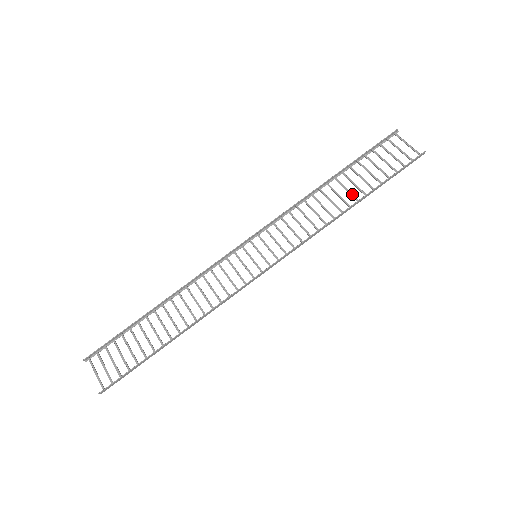
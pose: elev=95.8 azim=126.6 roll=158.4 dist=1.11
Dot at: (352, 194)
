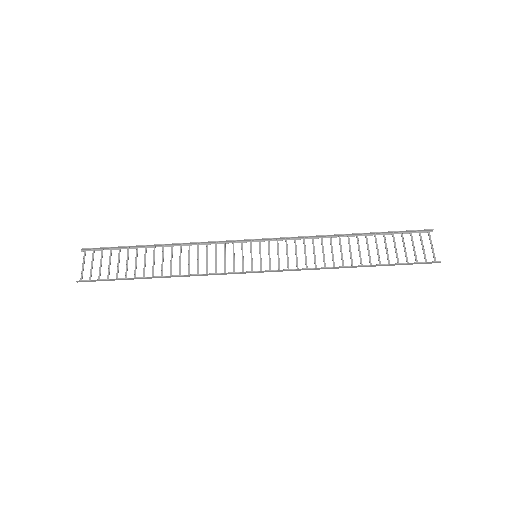
Dot at: occluded
